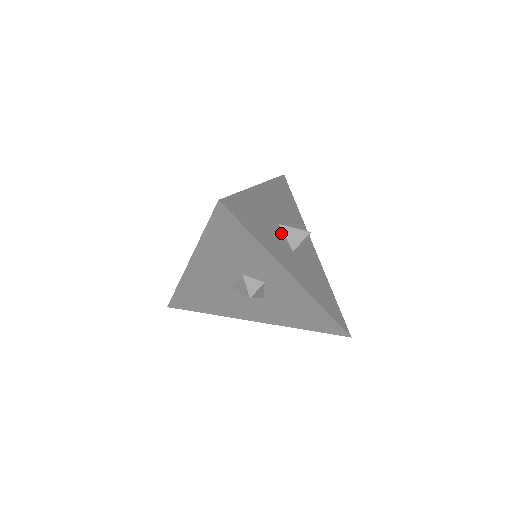
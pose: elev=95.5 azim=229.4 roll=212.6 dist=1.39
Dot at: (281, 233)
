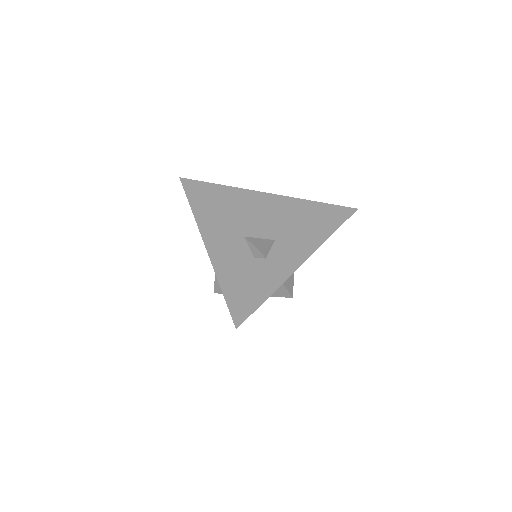
Dot at: occluded
